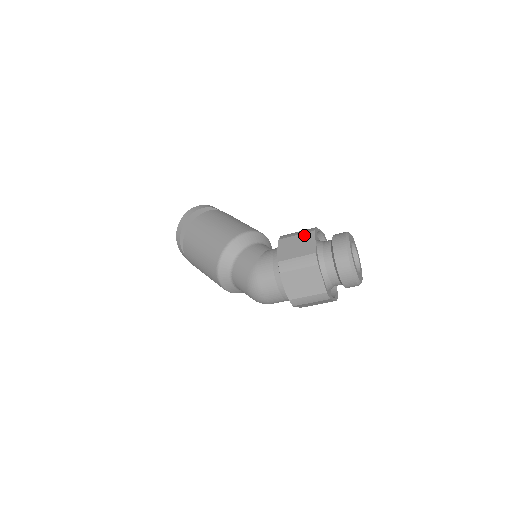
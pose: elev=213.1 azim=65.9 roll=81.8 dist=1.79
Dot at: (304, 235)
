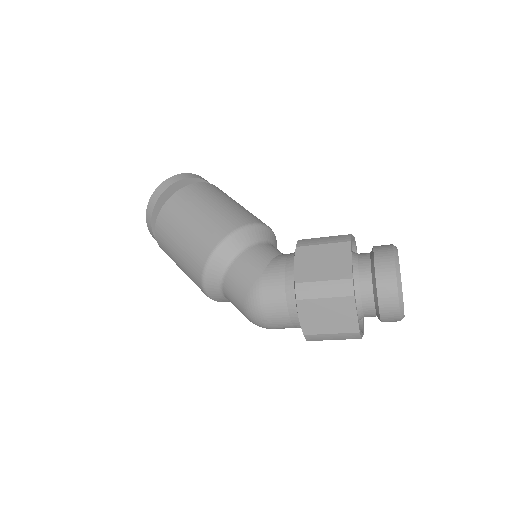
Dot at: (334, 246)
